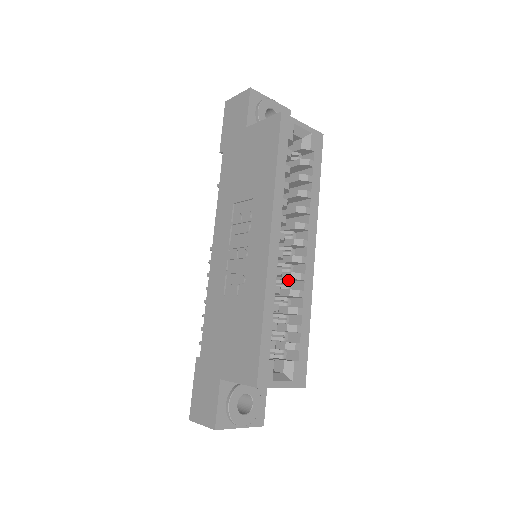
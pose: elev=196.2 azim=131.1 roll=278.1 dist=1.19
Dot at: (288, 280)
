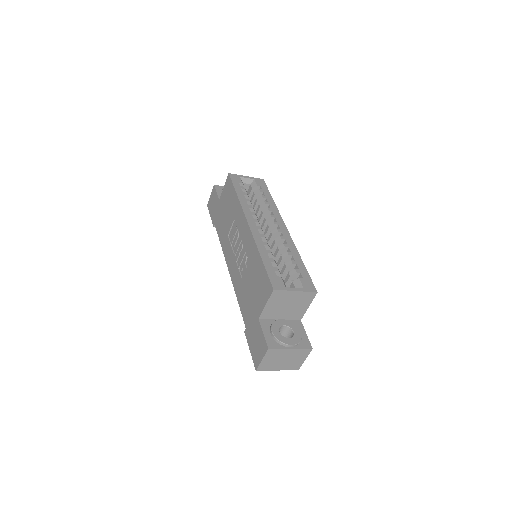
Dot at: occluded
